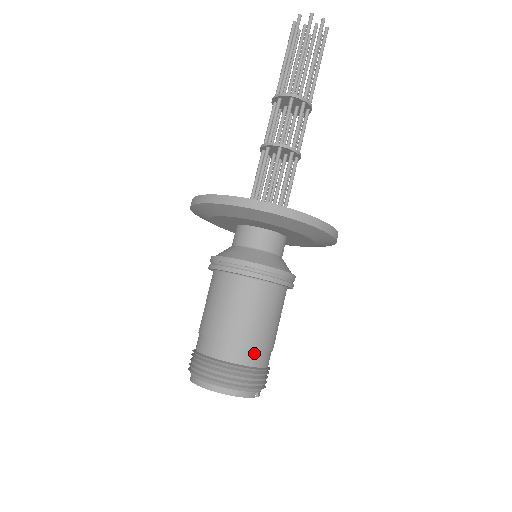
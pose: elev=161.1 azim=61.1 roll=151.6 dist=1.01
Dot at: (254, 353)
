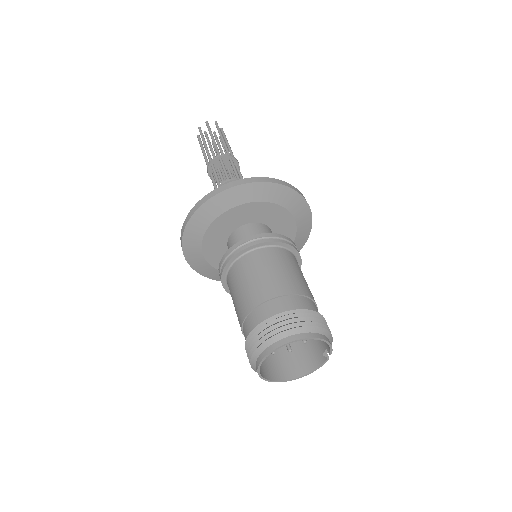
Dot at: (317, 308)
